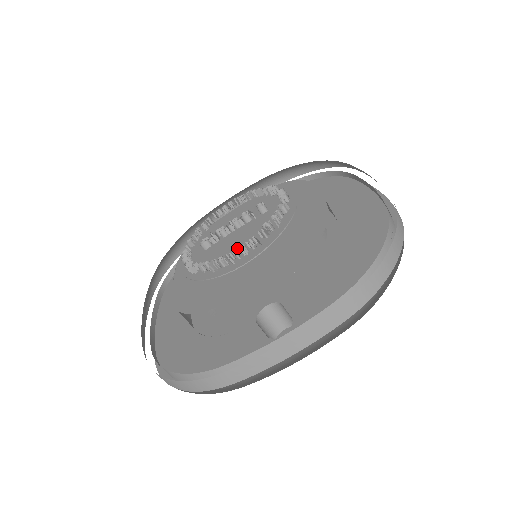
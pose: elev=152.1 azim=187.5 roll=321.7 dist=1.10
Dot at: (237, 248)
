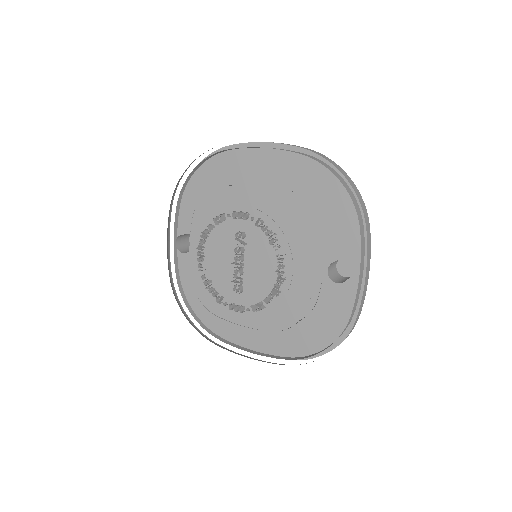
Dot at: (276, 271)
